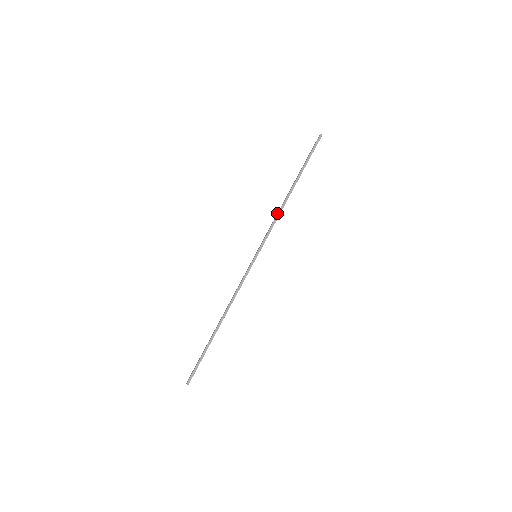
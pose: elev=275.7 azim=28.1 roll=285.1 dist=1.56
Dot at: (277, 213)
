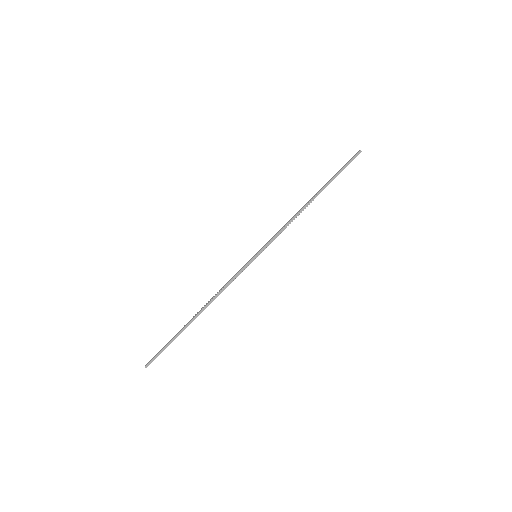
Dot at: (291, 218)
